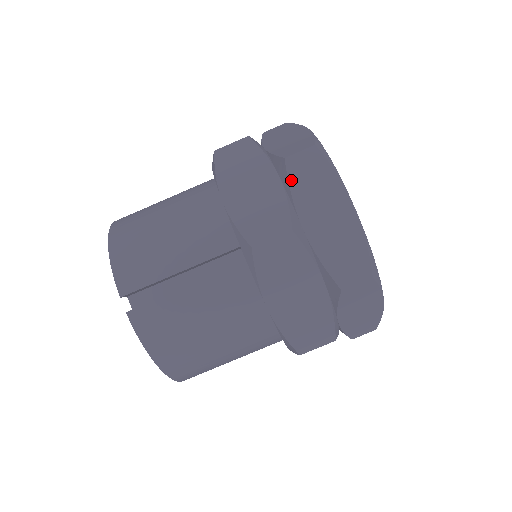
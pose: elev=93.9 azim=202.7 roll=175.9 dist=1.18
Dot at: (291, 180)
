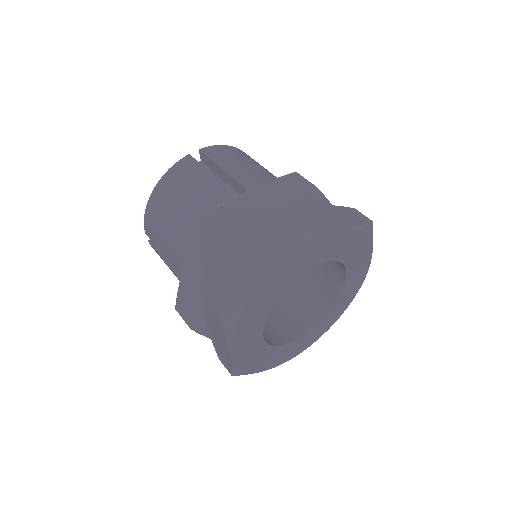
Dot at: (206, 311)
